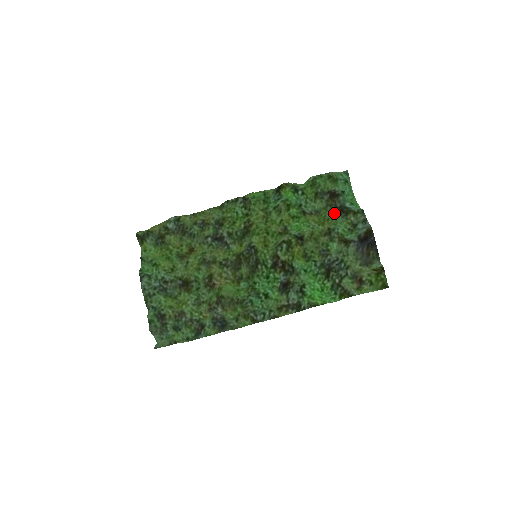
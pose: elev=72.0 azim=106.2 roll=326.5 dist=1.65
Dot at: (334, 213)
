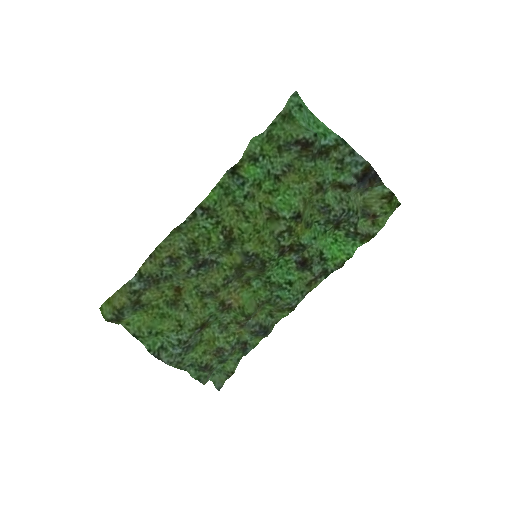
Dot at: (314, 162)
